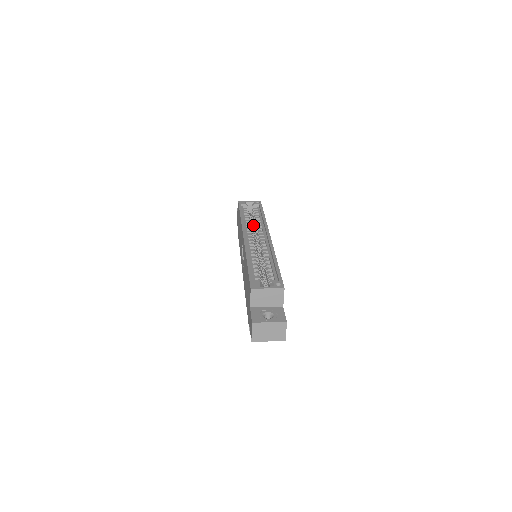
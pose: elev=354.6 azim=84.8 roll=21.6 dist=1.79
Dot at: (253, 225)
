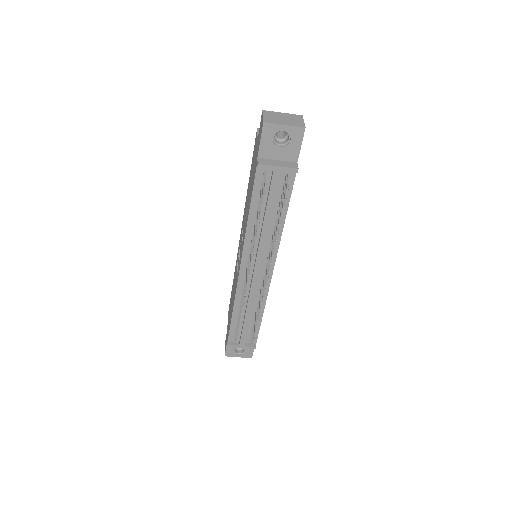
Dot at: occluded
